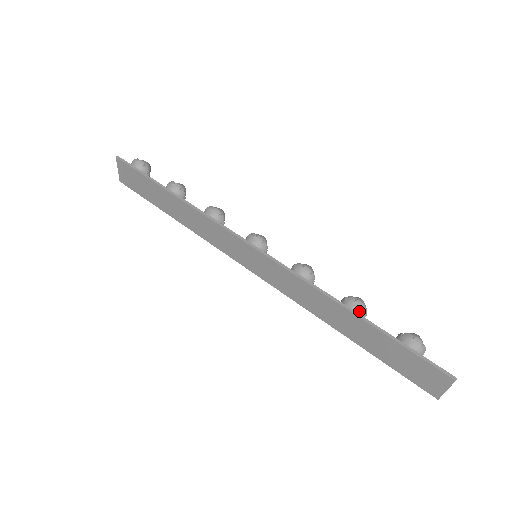
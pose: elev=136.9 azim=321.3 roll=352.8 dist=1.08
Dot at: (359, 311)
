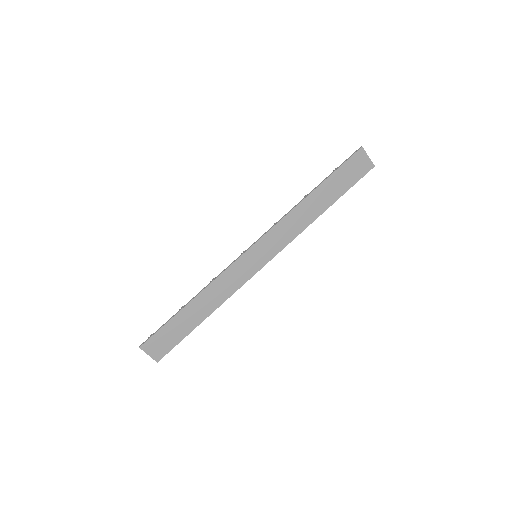
Dot at: occluded
